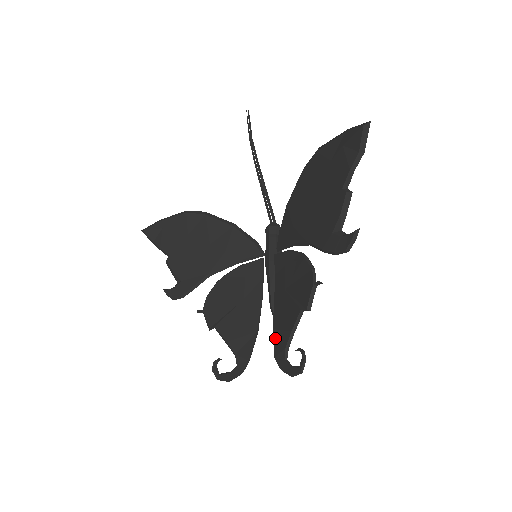
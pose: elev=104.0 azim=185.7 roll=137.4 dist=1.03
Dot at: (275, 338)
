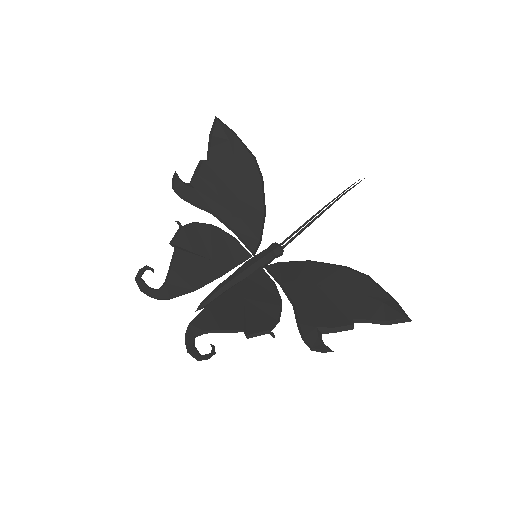
Dot at: (203, 313)
